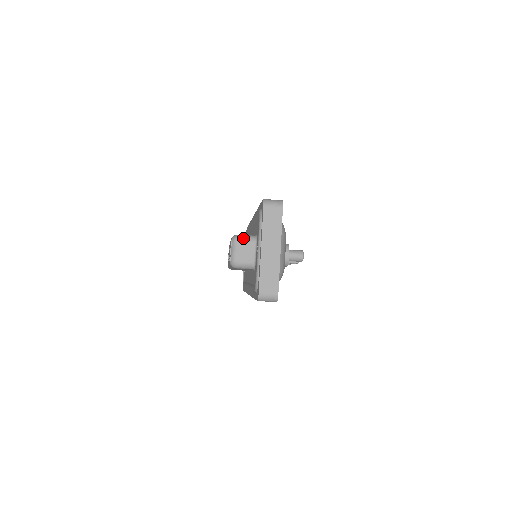
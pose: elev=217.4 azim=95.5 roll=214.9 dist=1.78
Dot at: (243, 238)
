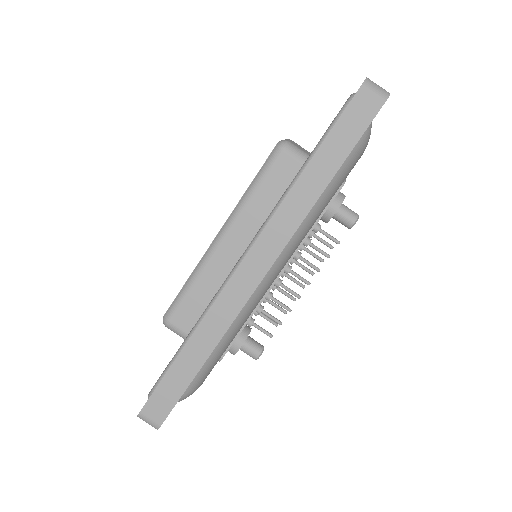
Dot at: occluded
